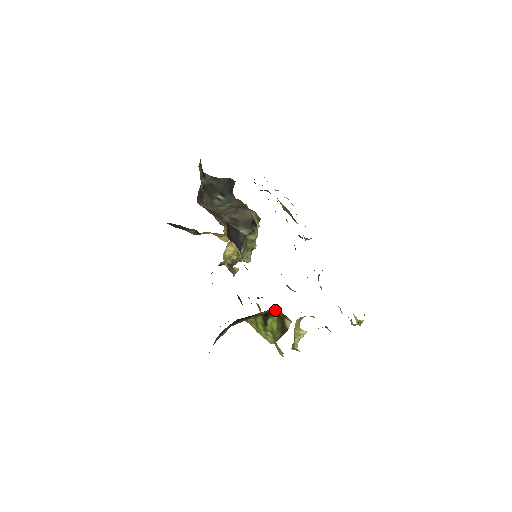
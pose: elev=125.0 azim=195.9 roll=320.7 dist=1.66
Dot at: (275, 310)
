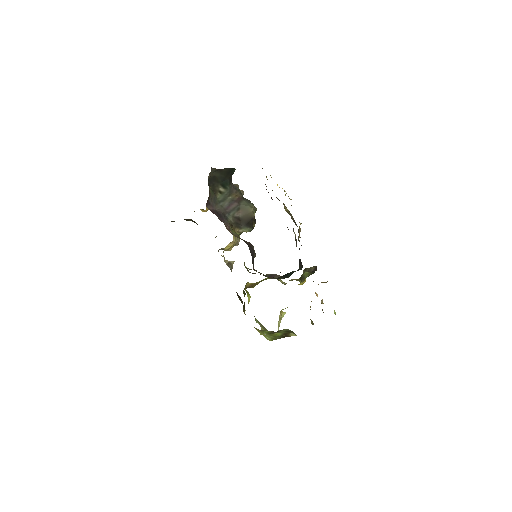
Dot at: (286, 329)
